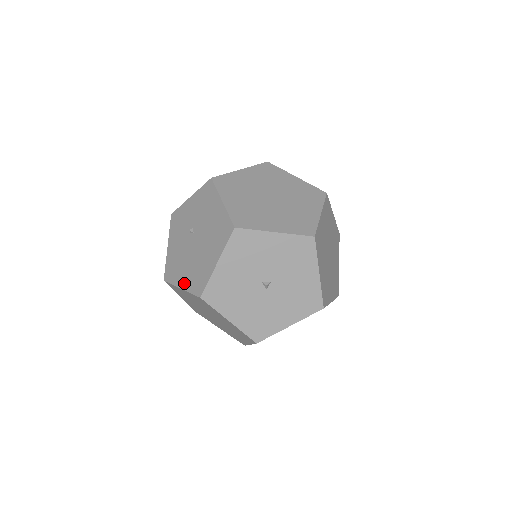
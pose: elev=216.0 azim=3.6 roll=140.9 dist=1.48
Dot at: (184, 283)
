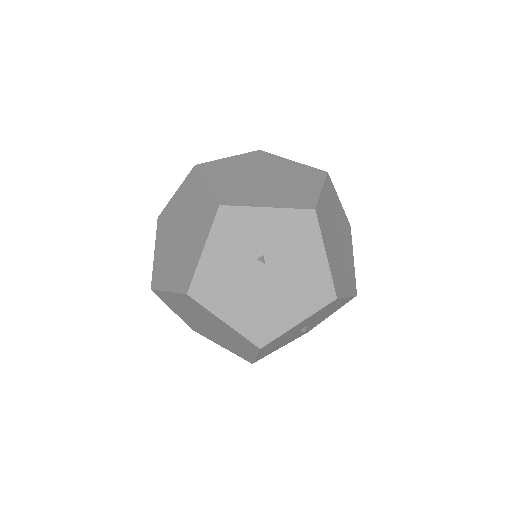
Dot at: (233, 319)
